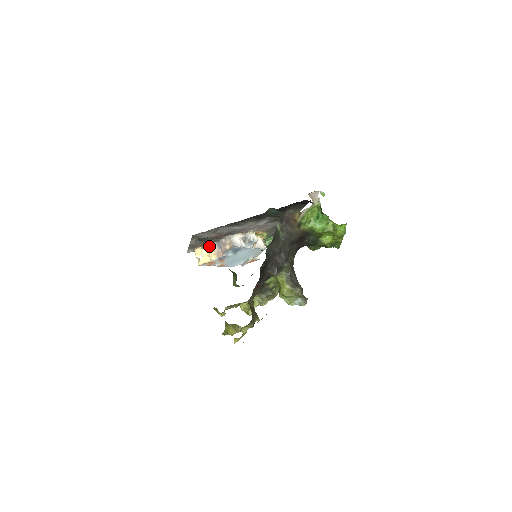
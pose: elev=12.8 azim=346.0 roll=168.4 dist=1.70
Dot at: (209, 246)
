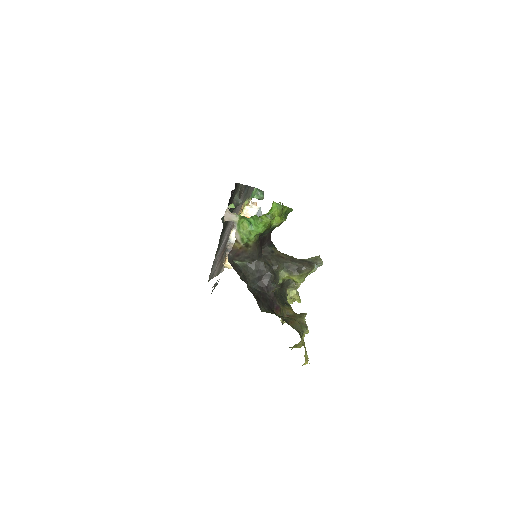
Dot at: (227, 257)
